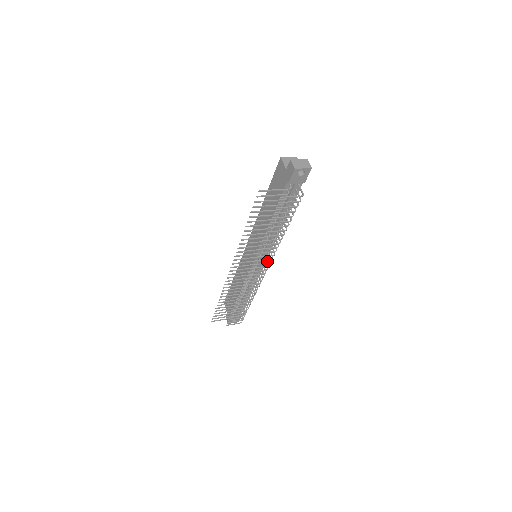
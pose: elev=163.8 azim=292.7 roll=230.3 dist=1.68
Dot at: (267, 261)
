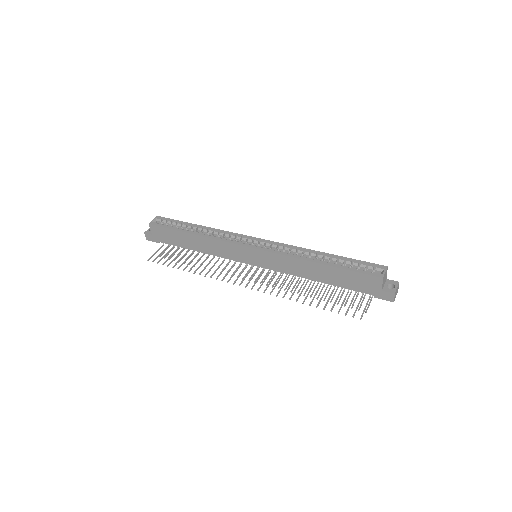
Dot at: occluded
